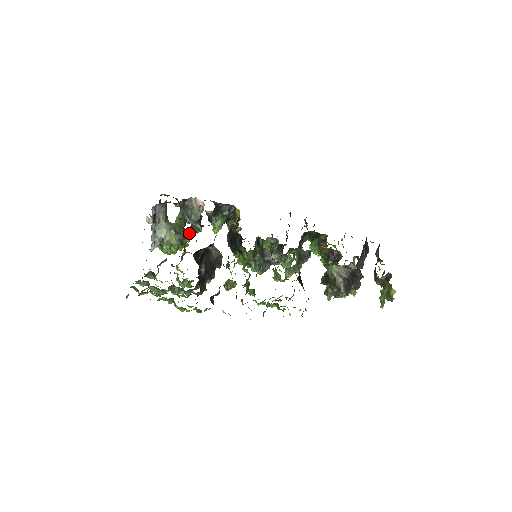
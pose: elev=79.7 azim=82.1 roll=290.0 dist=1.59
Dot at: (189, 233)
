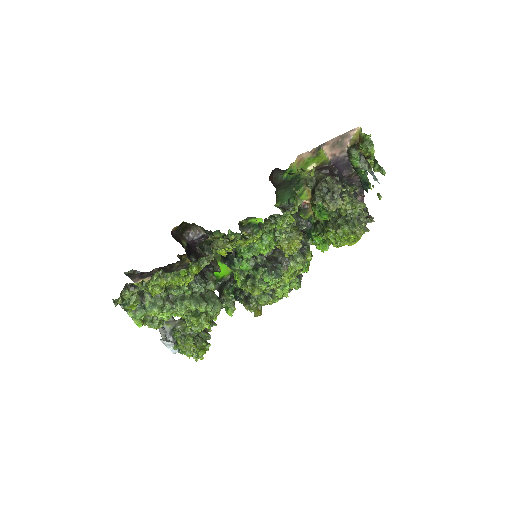
Dot at: (206, 331)
